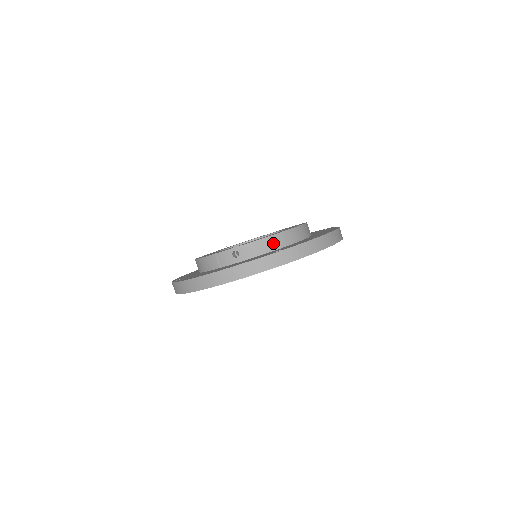
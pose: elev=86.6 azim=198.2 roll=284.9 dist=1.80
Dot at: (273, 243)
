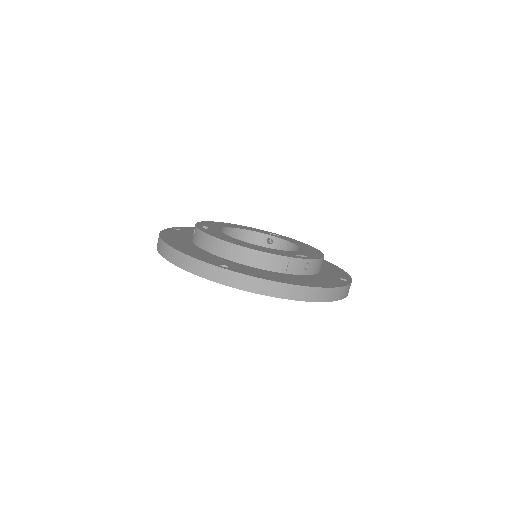
Dot at: occluded
